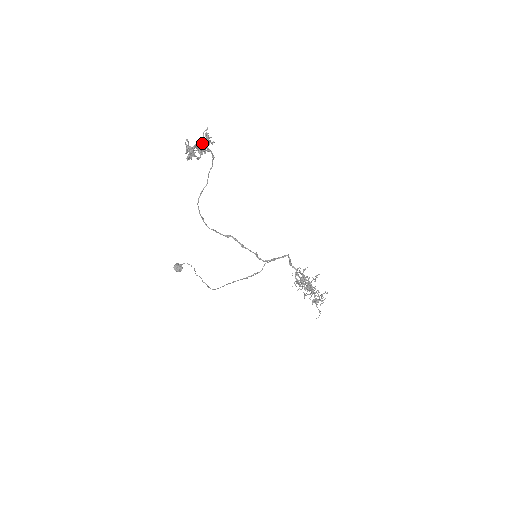
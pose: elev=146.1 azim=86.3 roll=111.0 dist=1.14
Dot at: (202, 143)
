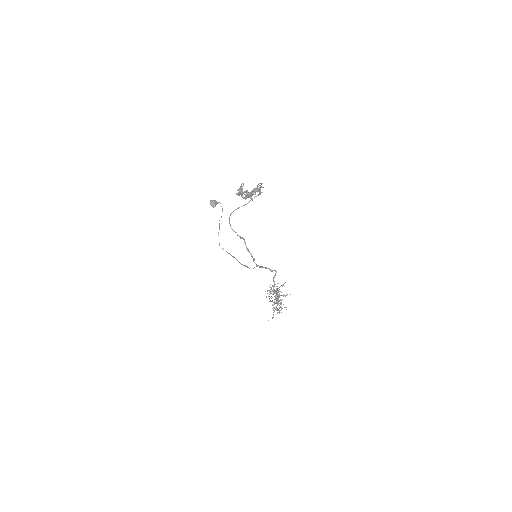
Dot at: (252, 191)
